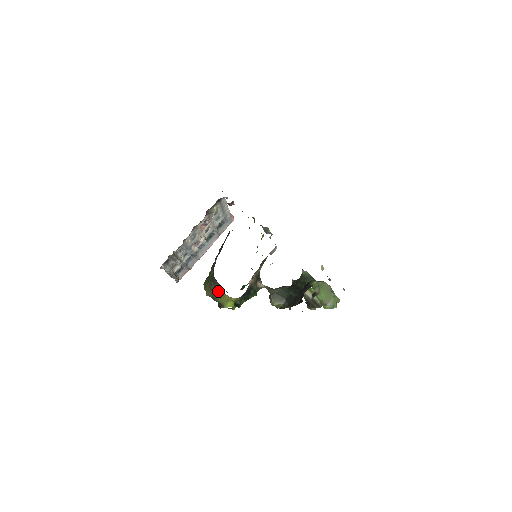
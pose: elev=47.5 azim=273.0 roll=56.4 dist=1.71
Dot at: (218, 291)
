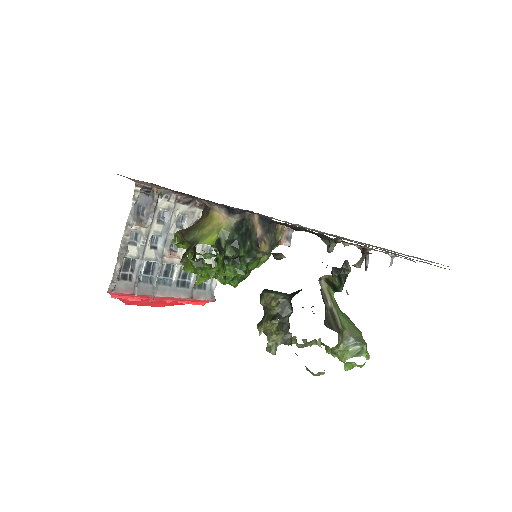
Dot at: (201, 221)
